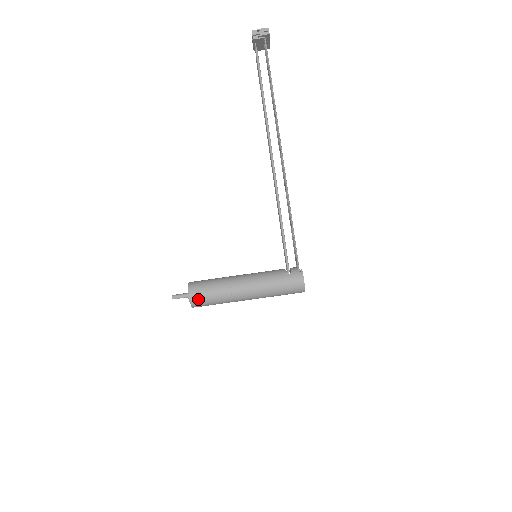
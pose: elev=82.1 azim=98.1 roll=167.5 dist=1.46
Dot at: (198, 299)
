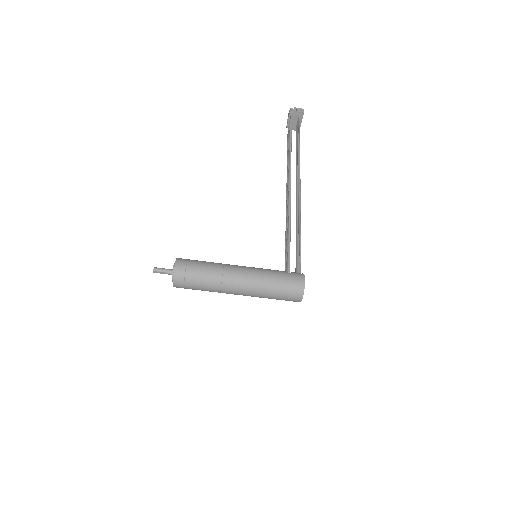
Dot at: (184, 271)
